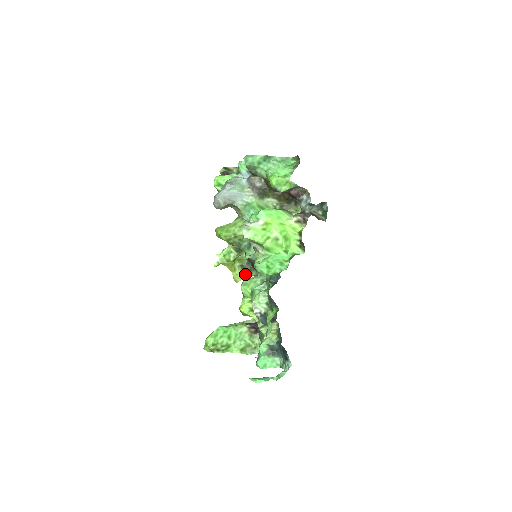
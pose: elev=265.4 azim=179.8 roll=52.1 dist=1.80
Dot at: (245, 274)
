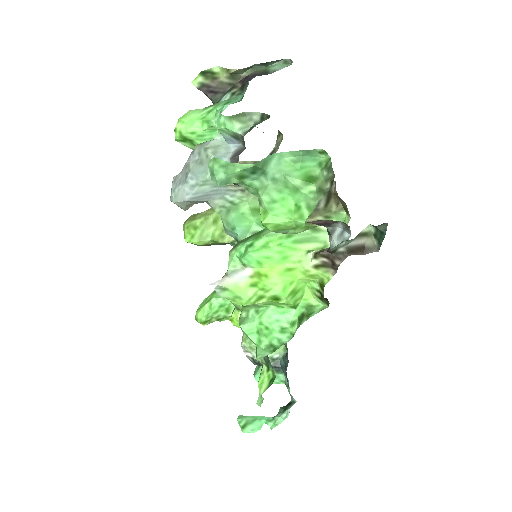
Dot at: occluded
